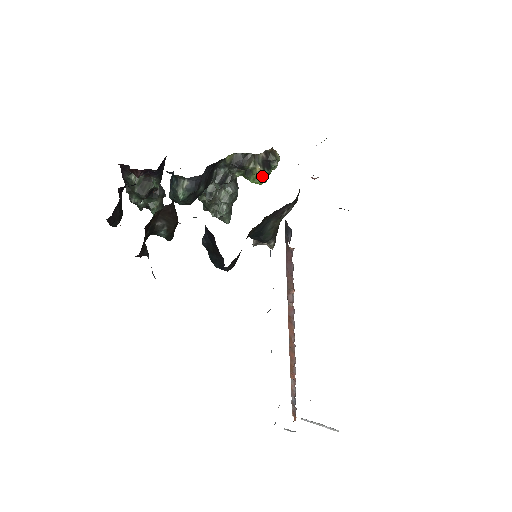
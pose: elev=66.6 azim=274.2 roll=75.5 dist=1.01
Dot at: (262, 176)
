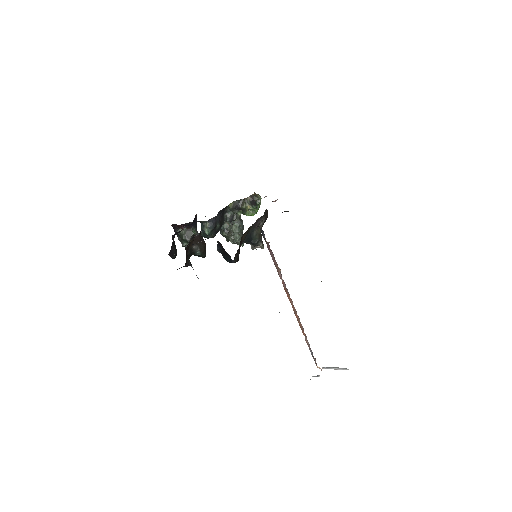
Dot at: (253, 211)
